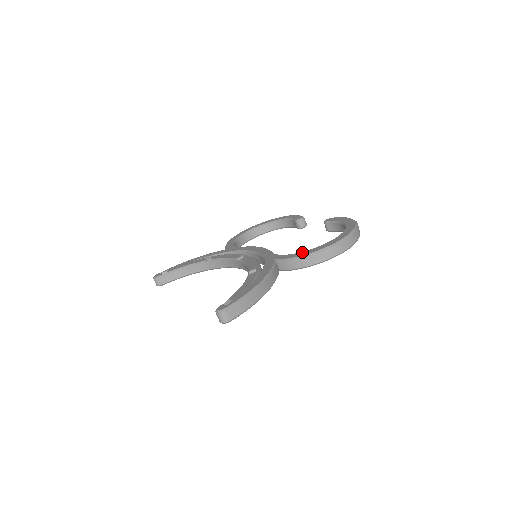
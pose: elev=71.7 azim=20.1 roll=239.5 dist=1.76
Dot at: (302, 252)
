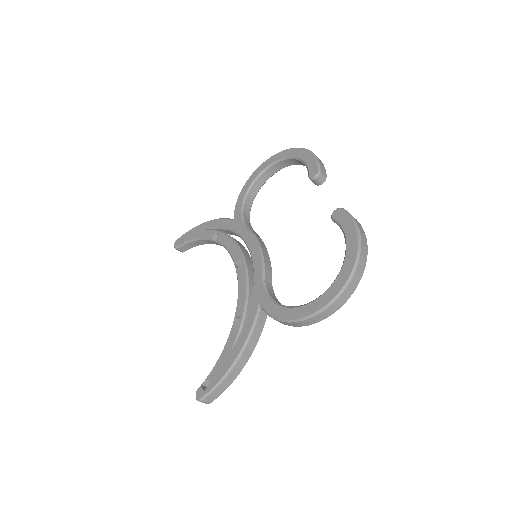
Dot at: (283, 309)
